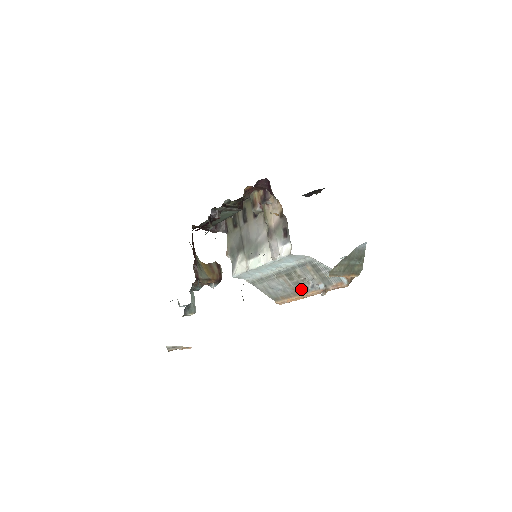
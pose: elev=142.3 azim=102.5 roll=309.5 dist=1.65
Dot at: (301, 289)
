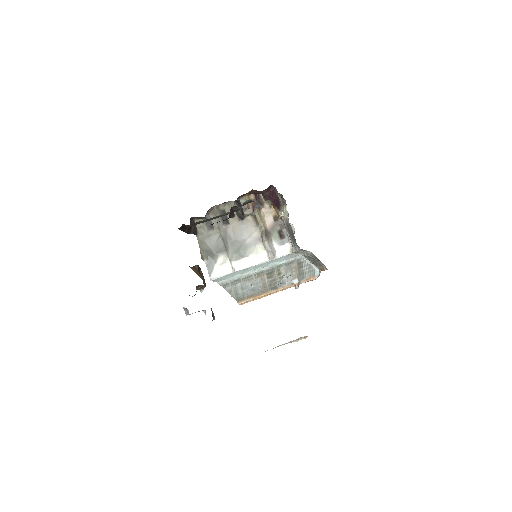
Dot at: (273, 286)
